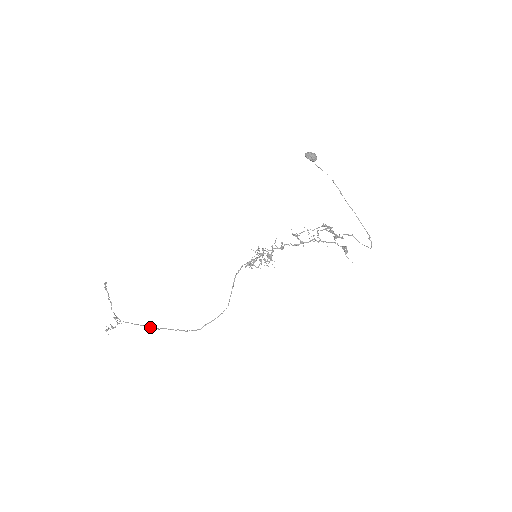
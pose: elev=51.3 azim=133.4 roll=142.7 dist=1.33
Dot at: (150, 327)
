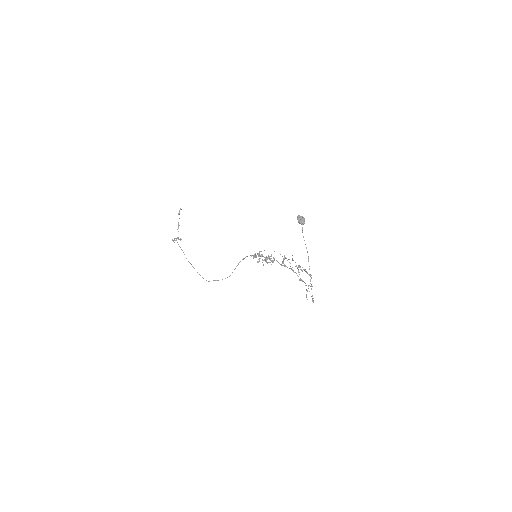
Dot at: occluded
